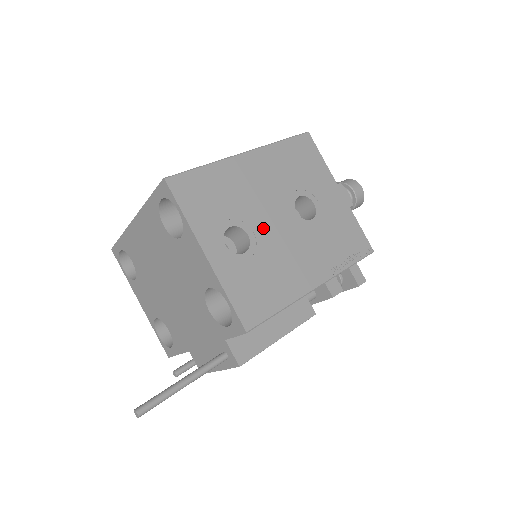
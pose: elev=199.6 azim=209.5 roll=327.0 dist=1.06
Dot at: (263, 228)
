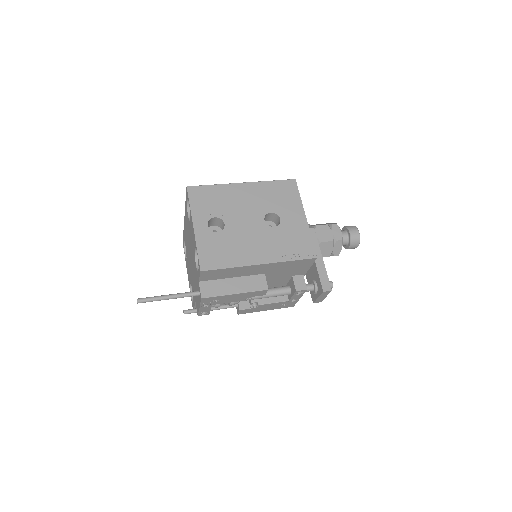
Dot at: (236, 223)
